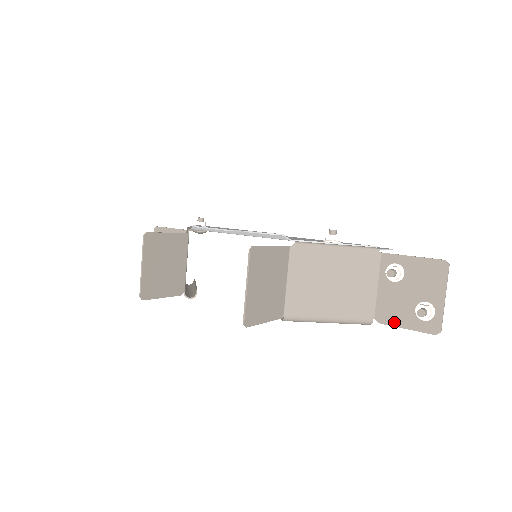
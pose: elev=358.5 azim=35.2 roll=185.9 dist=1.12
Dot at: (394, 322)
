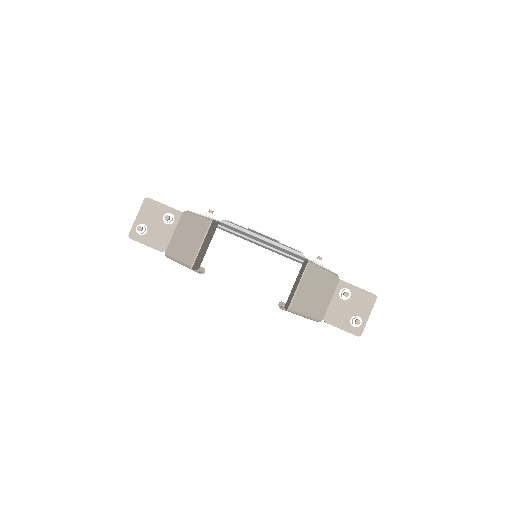
Dot at: (335, 324)
